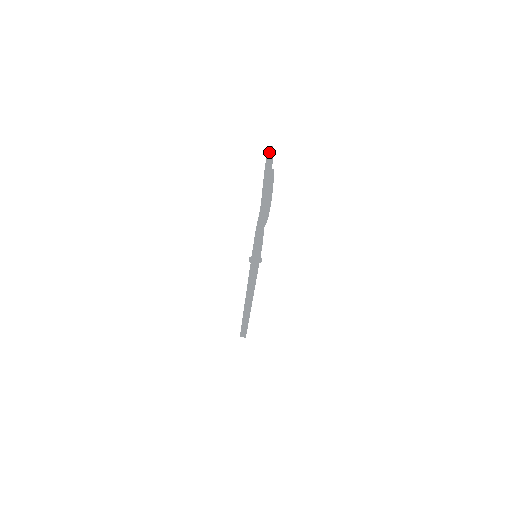
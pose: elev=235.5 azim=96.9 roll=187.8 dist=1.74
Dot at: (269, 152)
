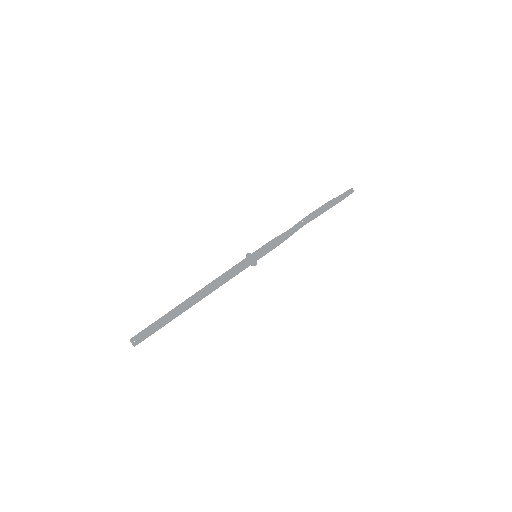
Dot at: occluded
